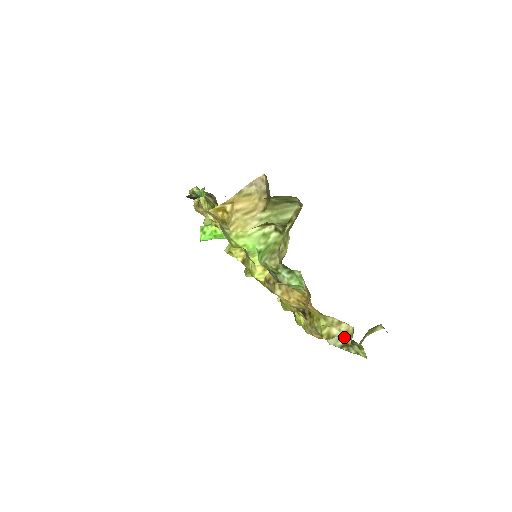
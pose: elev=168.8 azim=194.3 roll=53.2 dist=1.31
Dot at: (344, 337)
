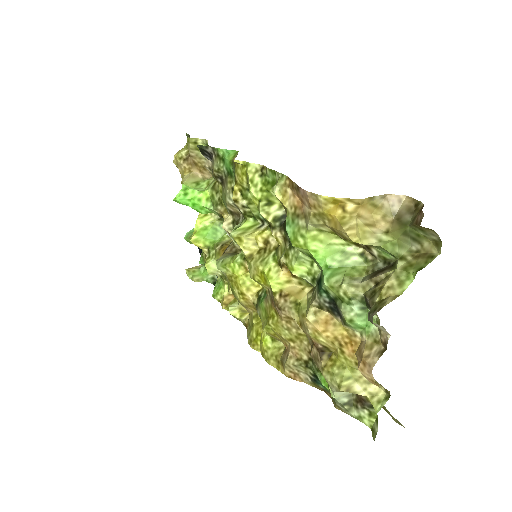
Dot at: (354, 395)
